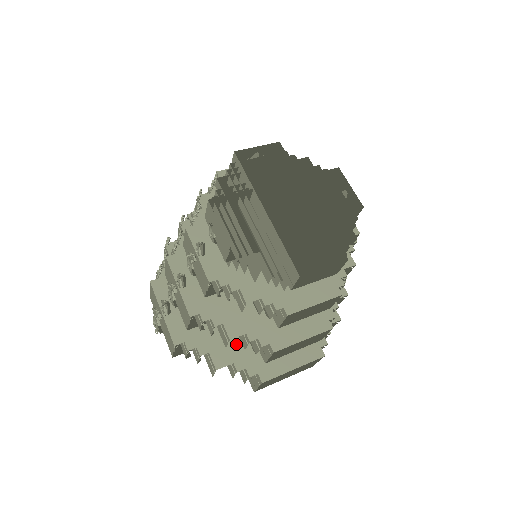
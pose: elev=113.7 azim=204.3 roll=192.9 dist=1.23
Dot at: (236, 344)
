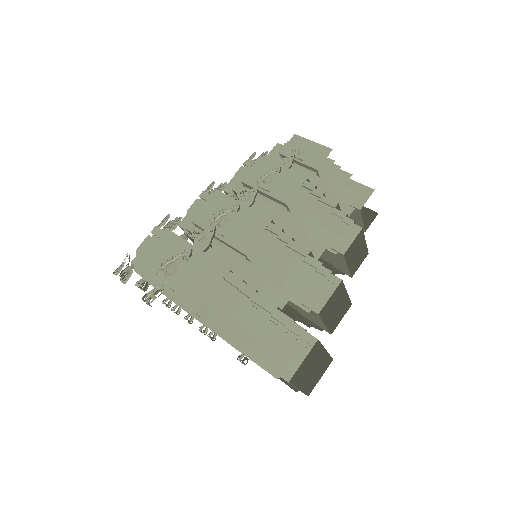
Dot at: occluded
